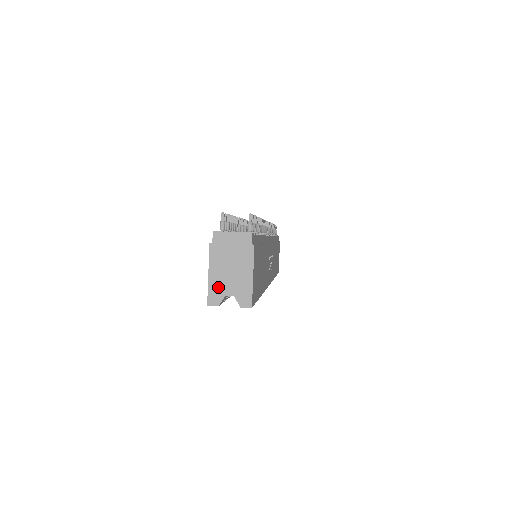
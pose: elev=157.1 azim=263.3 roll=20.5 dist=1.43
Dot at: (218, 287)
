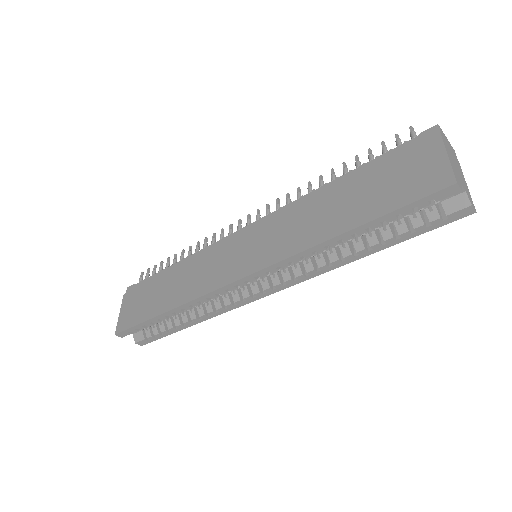
Dot at: (456, 173)
